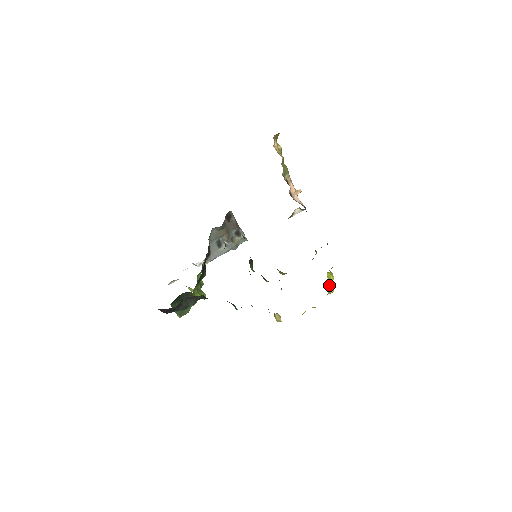
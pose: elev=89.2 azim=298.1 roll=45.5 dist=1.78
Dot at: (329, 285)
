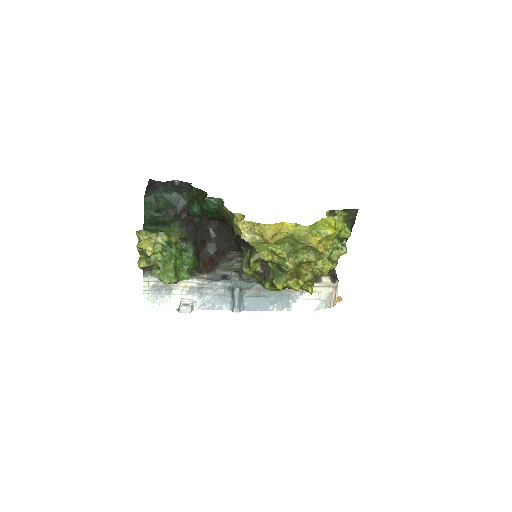
Dot at: occluded
